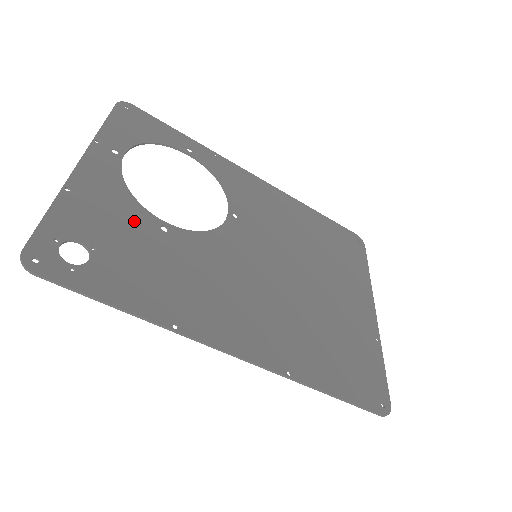
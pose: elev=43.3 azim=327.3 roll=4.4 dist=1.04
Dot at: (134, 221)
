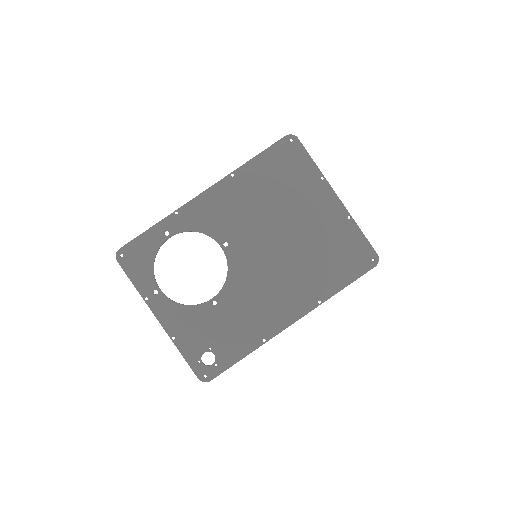
Dot at: (204, 317)
